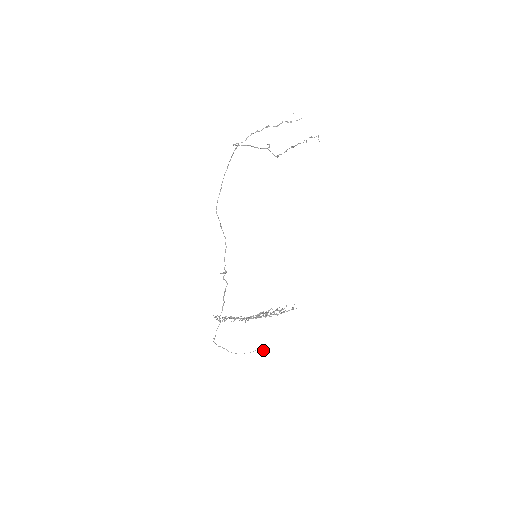
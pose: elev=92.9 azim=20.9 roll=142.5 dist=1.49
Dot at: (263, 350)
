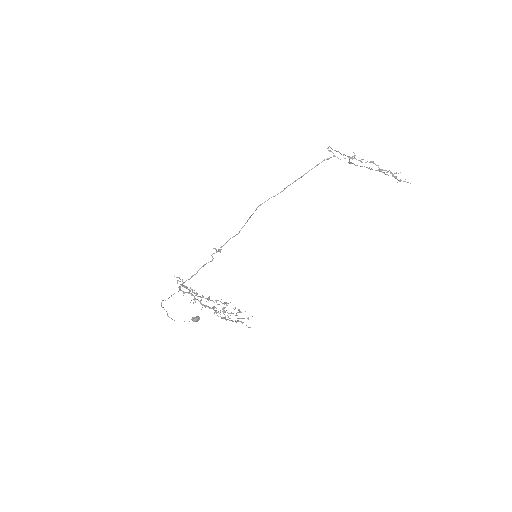
Dot at: (196, 321)
